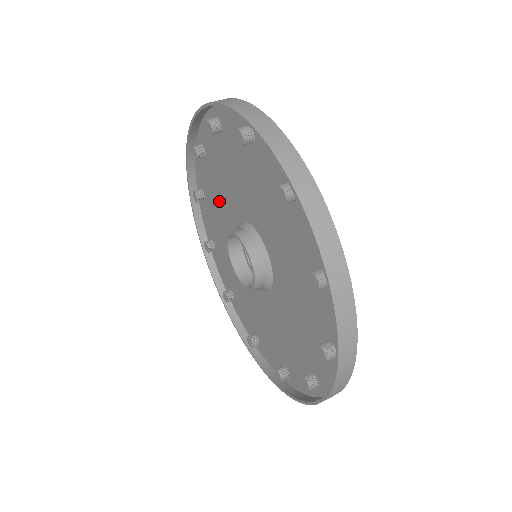
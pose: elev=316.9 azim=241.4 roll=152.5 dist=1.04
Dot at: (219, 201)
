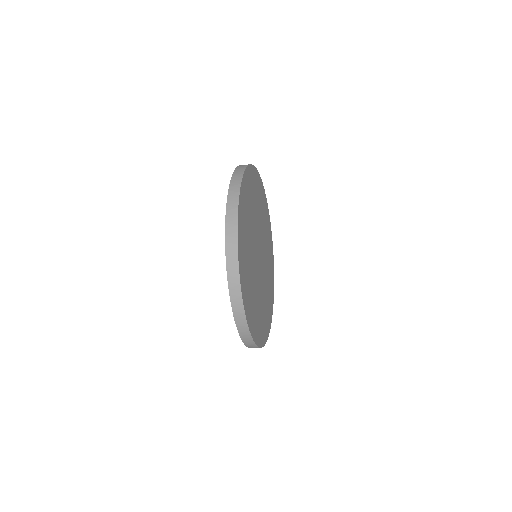
Dot at: occluded
